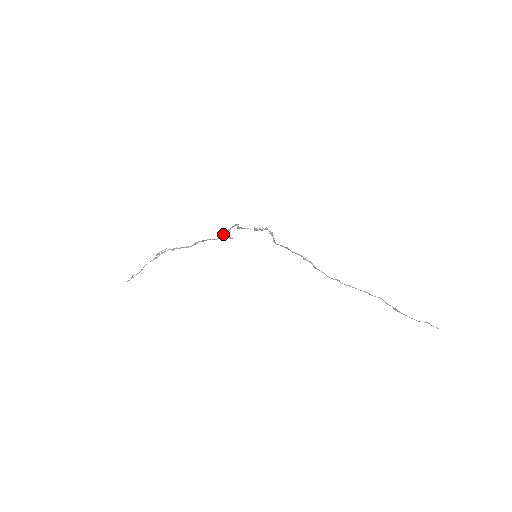
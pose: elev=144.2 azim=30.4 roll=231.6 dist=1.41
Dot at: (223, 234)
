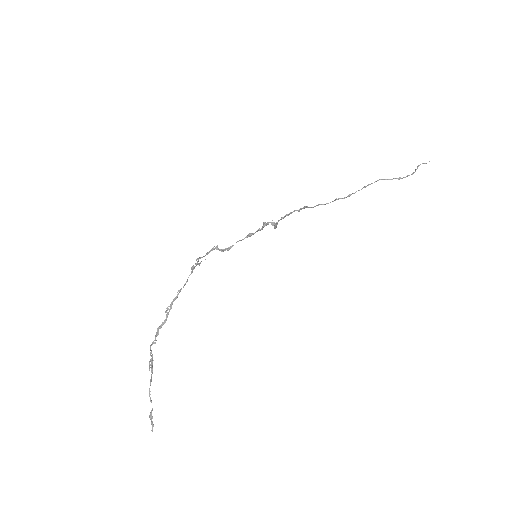
Dot at: (192, 269)
